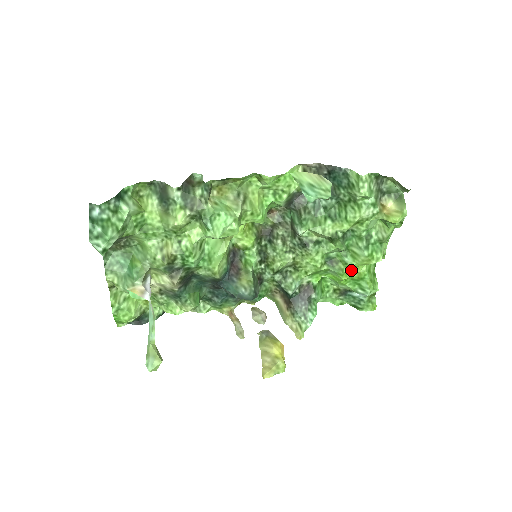
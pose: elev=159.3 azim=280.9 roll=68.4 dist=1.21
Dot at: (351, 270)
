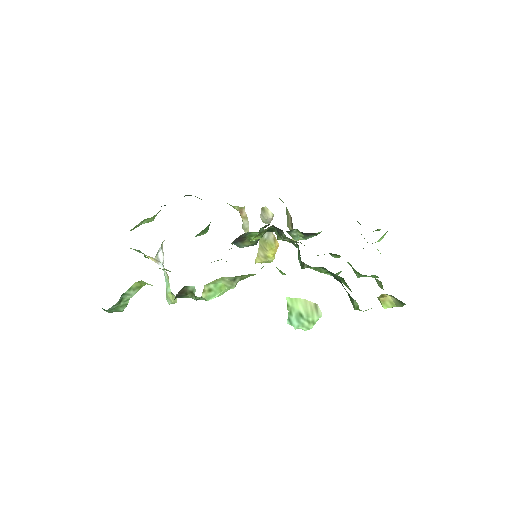
Dot at: occluded
